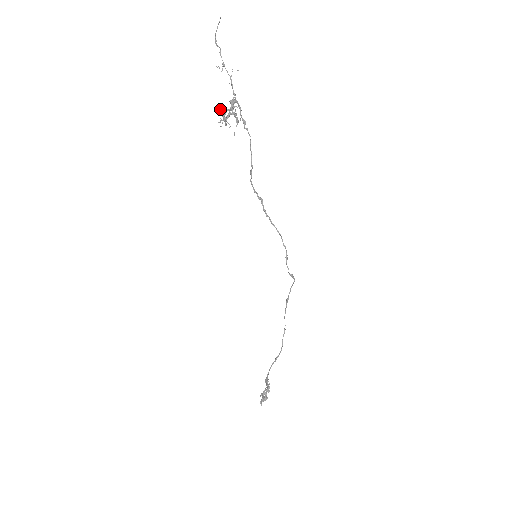
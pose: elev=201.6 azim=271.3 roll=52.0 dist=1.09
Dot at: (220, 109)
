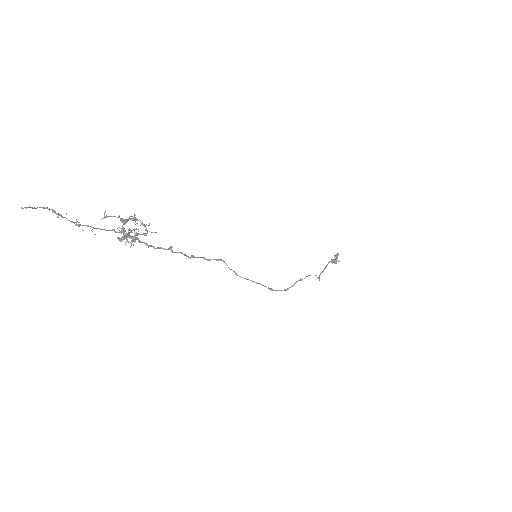
Dot at: (117, 238)
